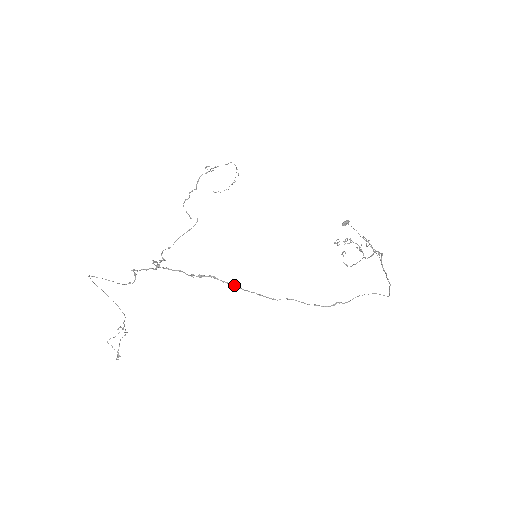
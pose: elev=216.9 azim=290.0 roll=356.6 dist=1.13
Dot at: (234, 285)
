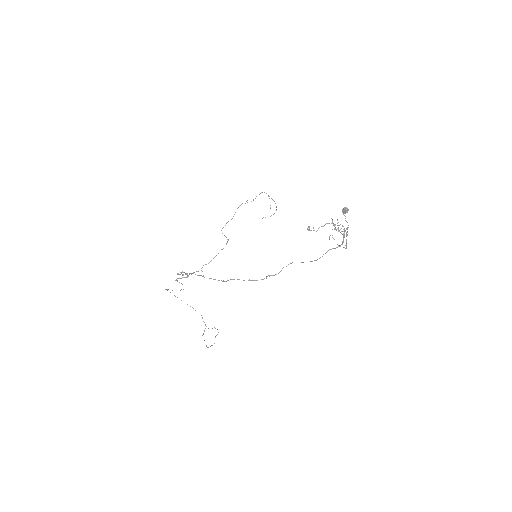
Dot at: (202, 276)
